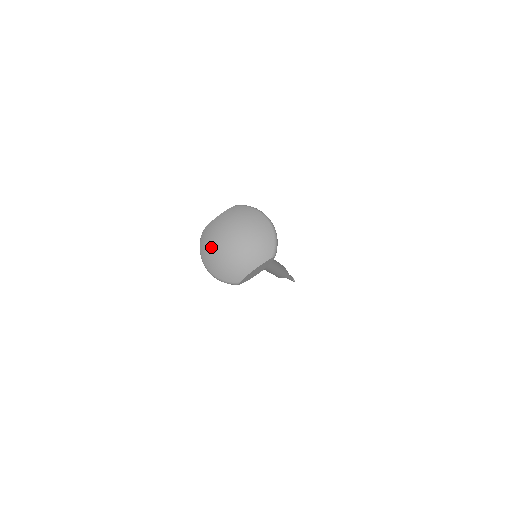
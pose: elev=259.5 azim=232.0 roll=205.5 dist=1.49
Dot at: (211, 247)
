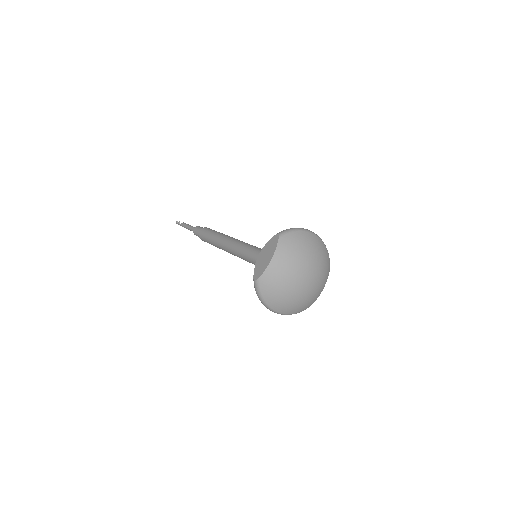
Dot at: (285, 294)
